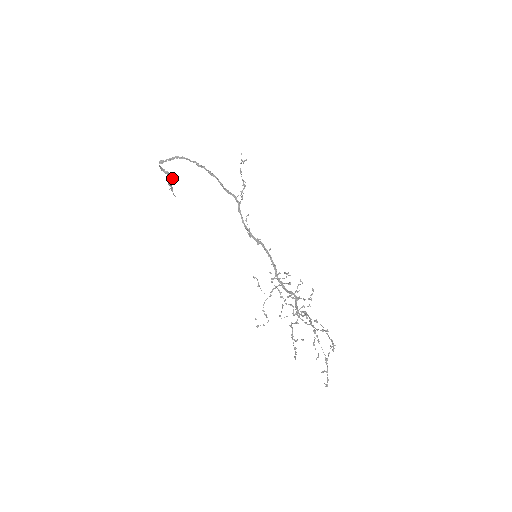
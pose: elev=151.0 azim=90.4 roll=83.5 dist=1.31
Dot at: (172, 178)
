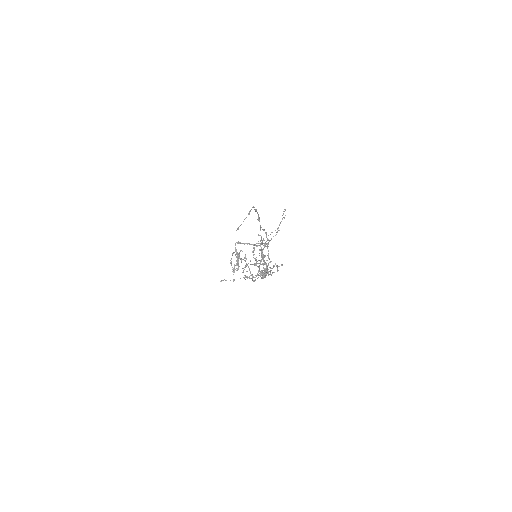
Dot at: occluded
